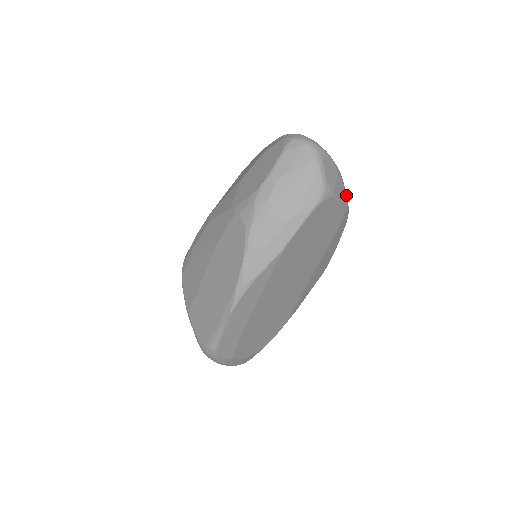
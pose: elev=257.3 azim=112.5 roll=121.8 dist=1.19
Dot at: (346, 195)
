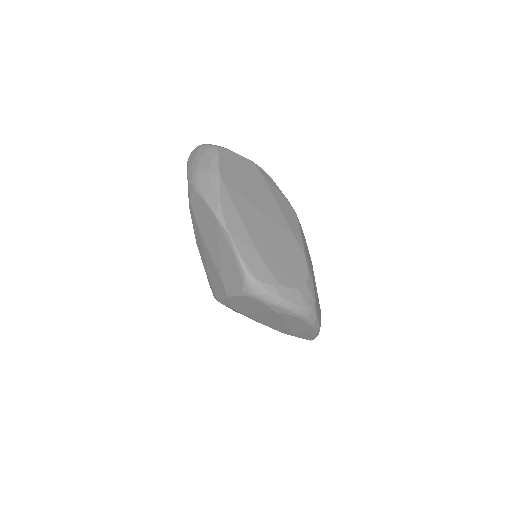
Dot at: occluded
